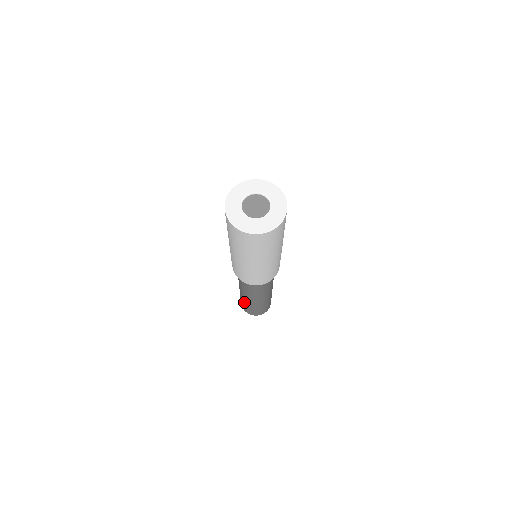
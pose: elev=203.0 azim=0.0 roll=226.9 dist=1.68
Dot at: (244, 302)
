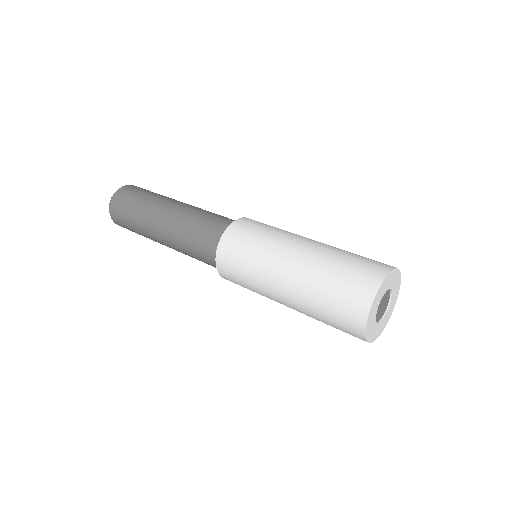
Dot at: (146, 237)
